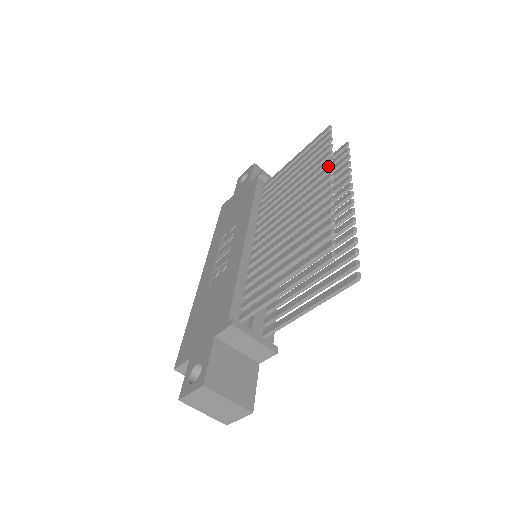
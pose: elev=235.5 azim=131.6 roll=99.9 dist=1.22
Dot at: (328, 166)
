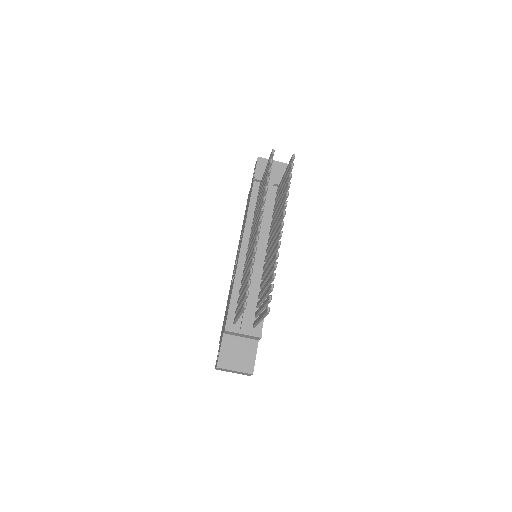
Dot at: occluded
